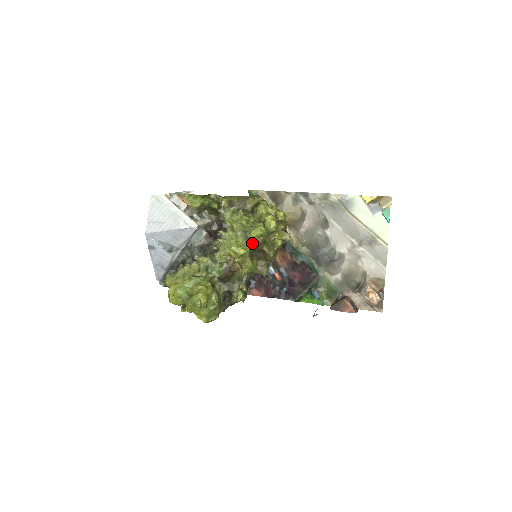
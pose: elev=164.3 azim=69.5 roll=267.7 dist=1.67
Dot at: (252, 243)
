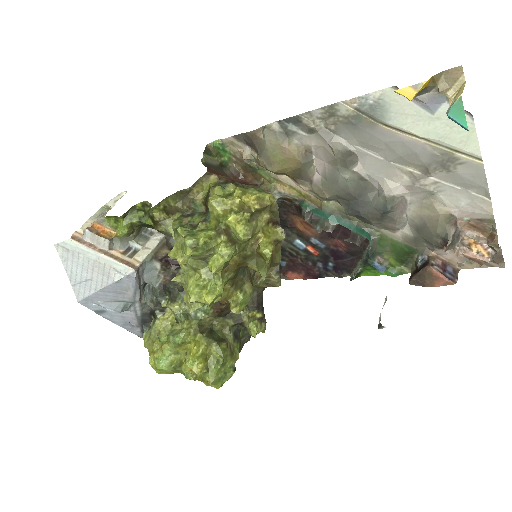
Dot at: (224, 270)
